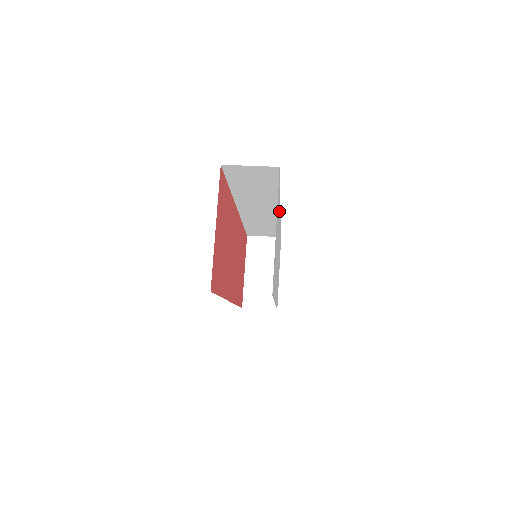
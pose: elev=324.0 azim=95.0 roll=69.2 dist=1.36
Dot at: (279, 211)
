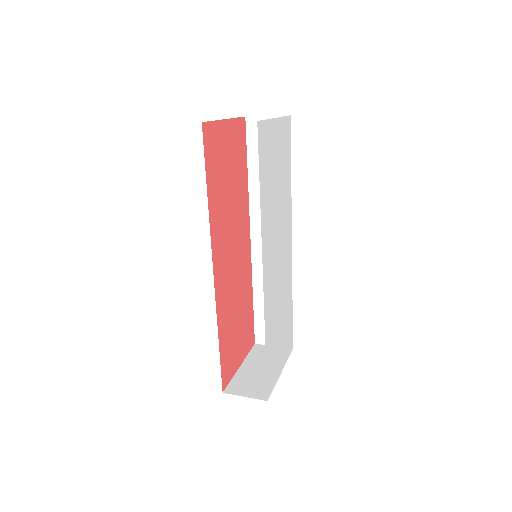
Dot at: (287, 198)
